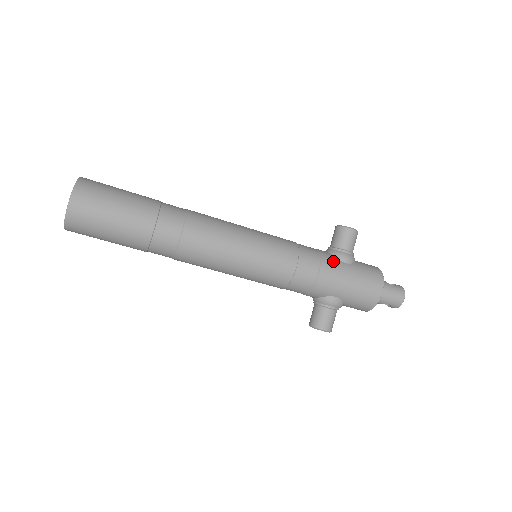
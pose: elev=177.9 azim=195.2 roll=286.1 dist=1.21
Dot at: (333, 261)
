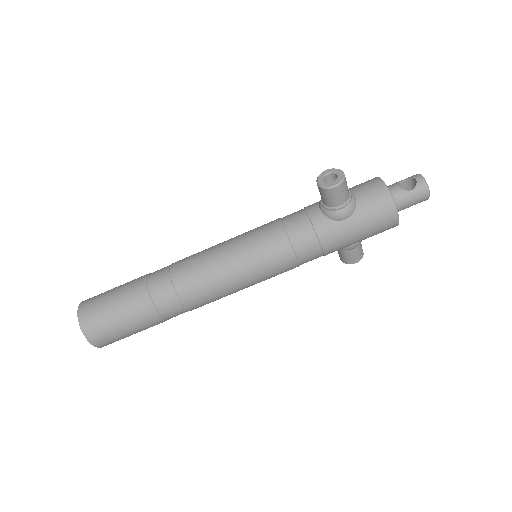
Dot at: (331, 229)
